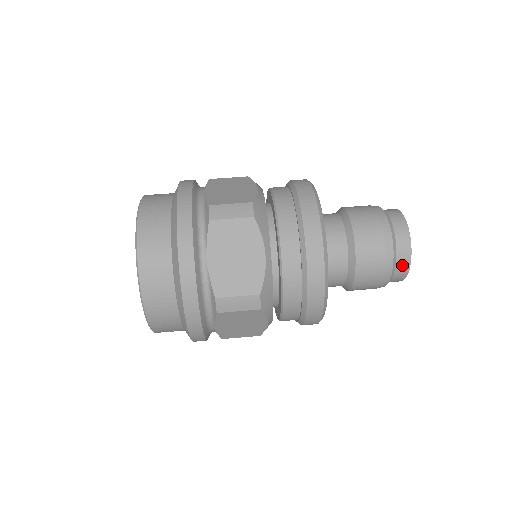
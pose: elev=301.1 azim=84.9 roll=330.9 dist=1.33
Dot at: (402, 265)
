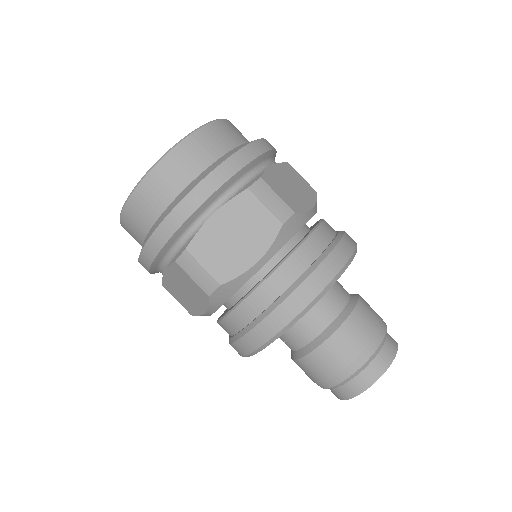
Dot at: (352, 388)
